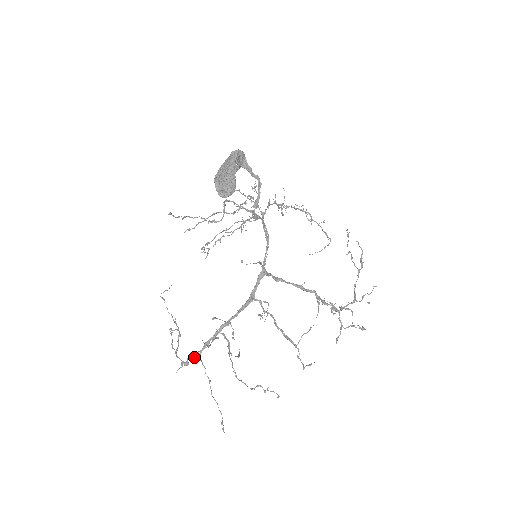
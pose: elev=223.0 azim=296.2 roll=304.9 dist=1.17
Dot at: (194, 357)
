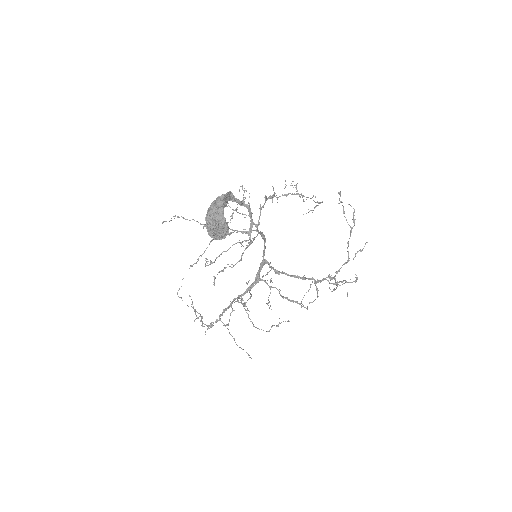
Dot at: (216, 321)
